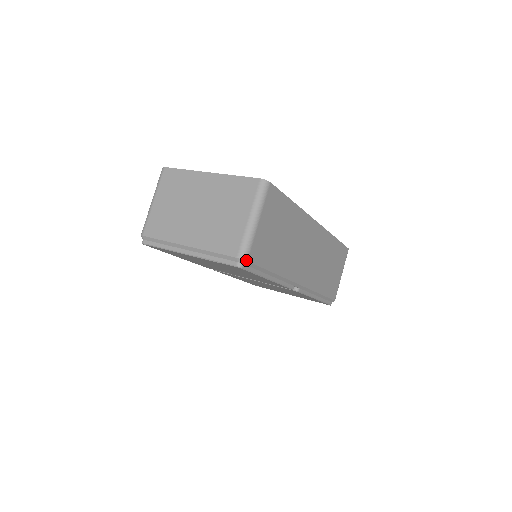
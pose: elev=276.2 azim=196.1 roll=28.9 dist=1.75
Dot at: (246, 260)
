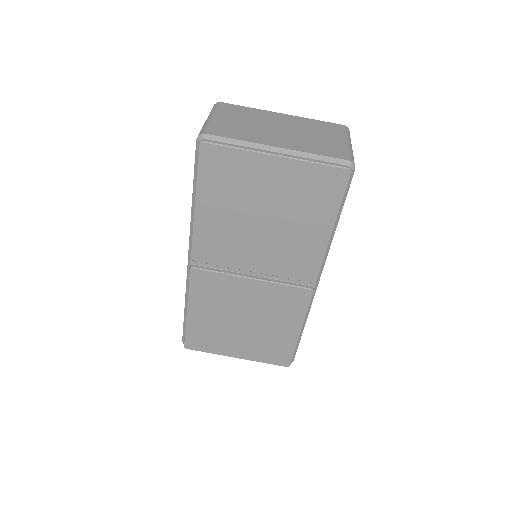
Dot at: occluded
